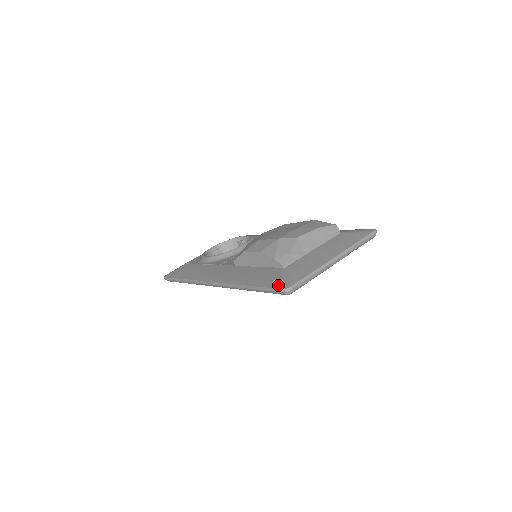
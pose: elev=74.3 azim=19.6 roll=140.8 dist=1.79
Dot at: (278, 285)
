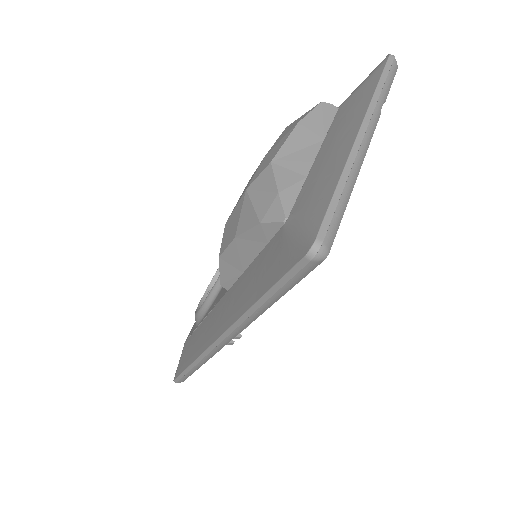
Dot at: (293, 256)
